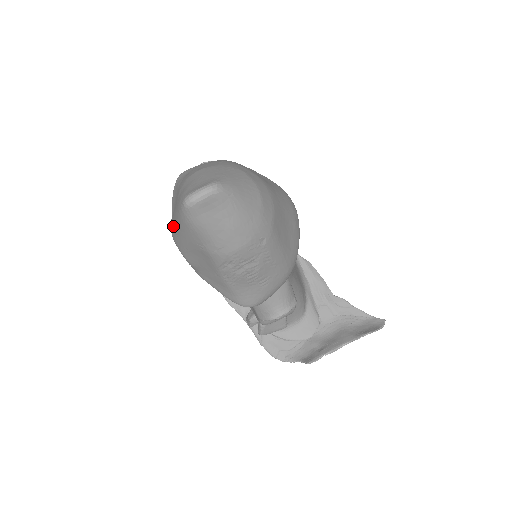
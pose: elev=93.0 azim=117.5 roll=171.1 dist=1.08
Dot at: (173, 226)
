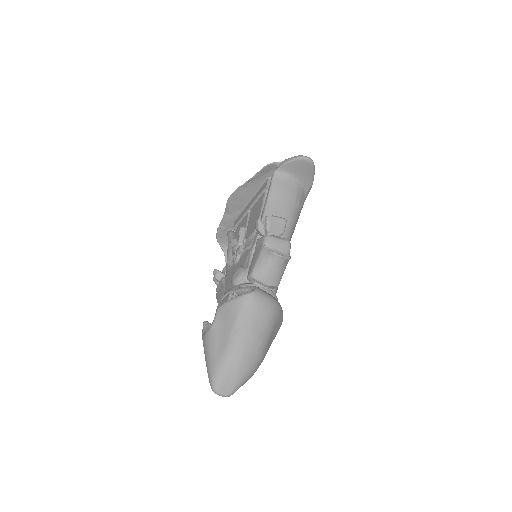
Dot at: (209, 346)
